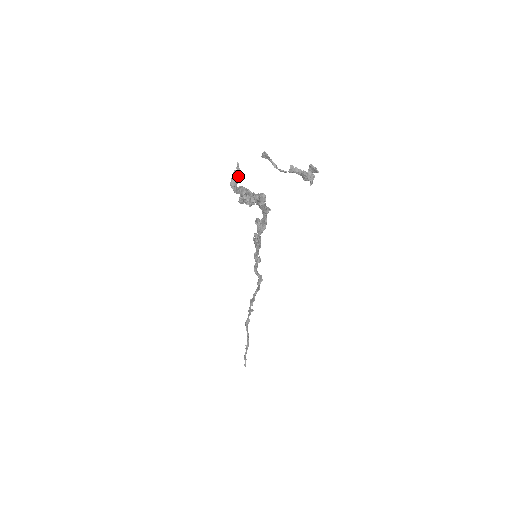
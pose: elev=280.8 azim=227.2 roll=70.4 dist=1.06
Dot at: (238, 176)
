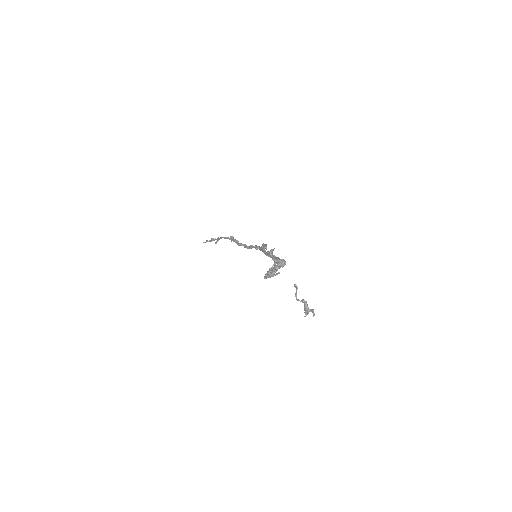
Dot at: occluded
